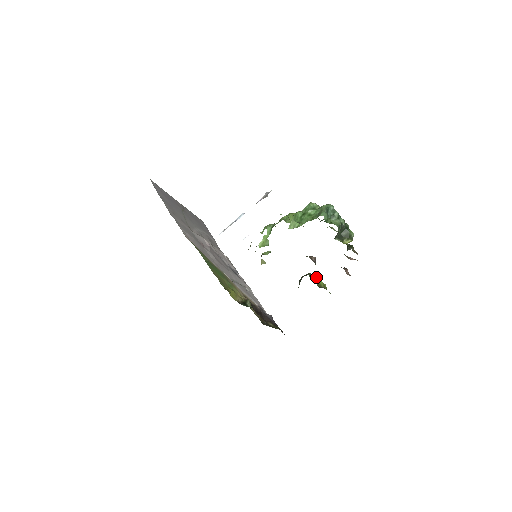
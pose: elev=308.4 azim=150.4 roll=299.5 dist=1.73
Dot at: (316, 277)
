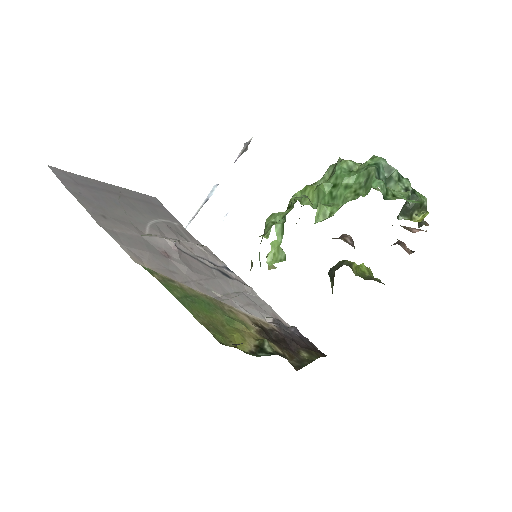
Dot at: (356, 264)
